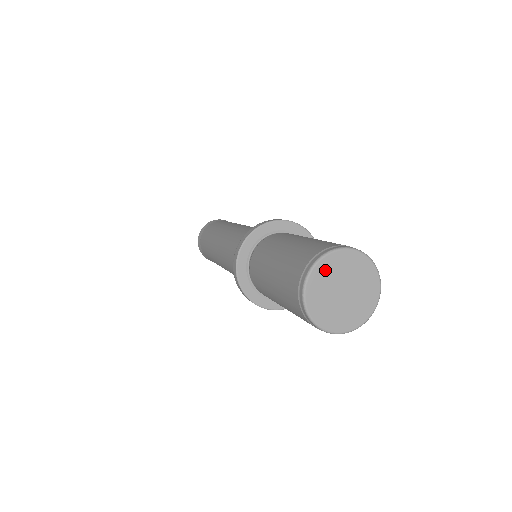
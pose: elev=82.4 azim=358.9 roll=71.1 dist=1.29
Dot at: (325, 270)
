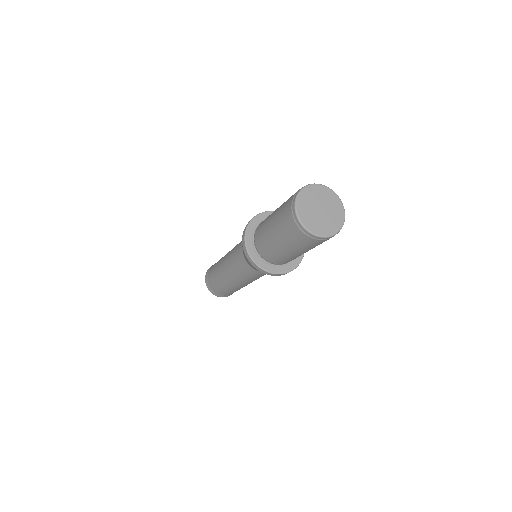
Dot at: (303, 205)
